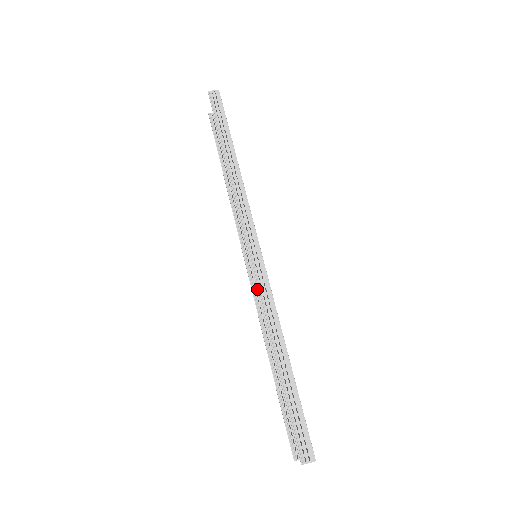
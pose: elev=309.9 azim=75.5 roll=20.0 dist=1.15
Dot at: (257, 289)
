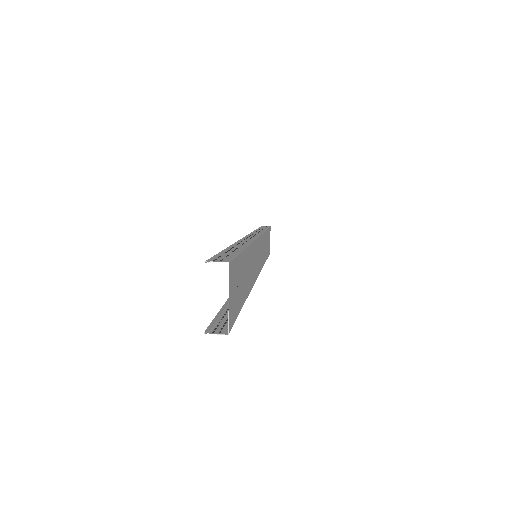
Dot at: (241, 239)
